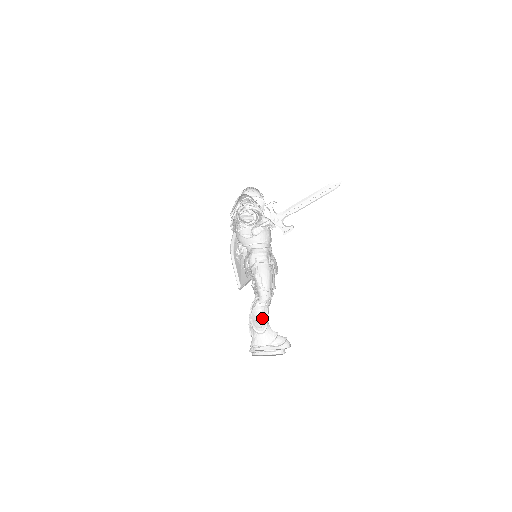
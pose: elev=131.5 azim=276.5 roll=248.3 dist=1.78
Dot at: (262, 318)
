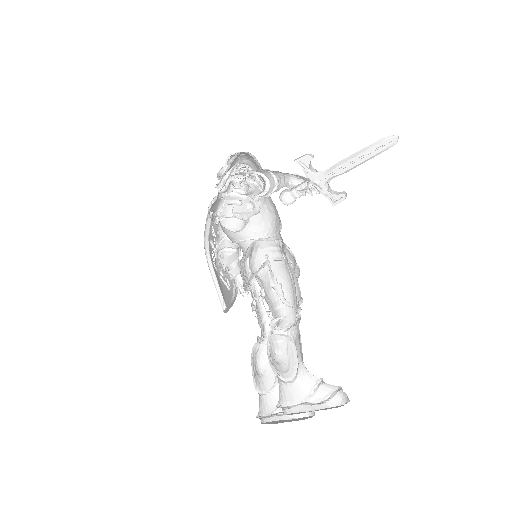
Dot at: (285, 355)
